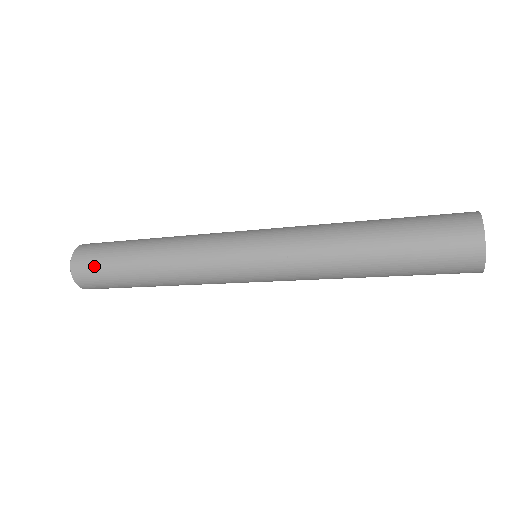
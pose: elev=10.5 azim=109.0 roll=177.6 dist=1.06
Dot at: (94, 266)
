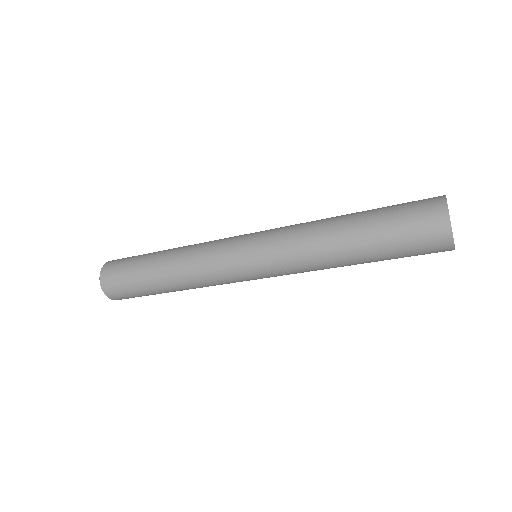
Dot at: (122, 262)
